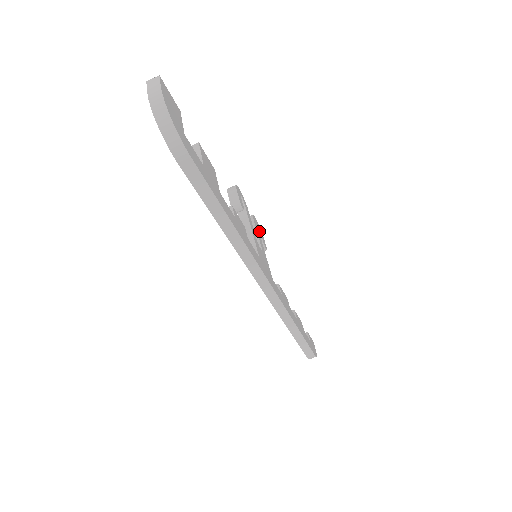
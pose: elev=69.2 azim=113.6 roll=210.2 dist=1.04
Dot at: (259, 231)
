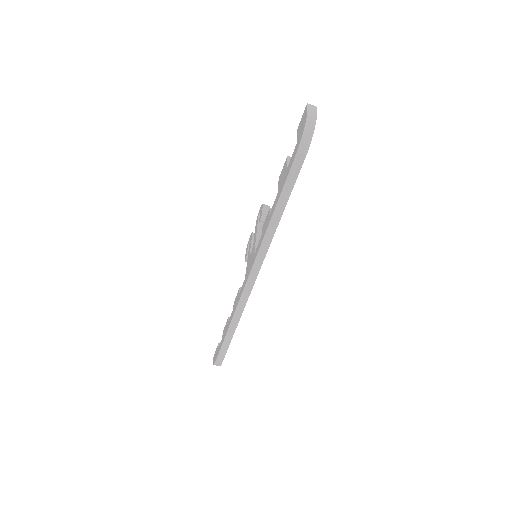
Dot at: occluded
